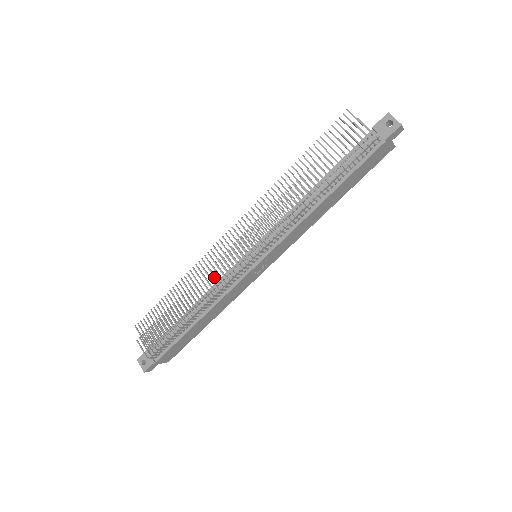
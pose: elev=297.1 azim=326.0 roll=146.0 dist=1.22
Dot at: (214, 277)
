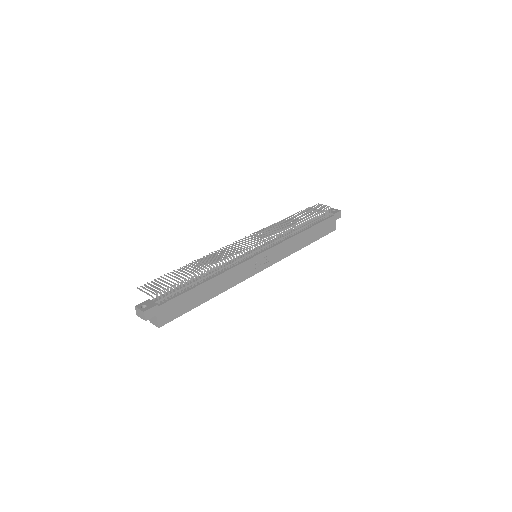
Dot at: (229, 250)
